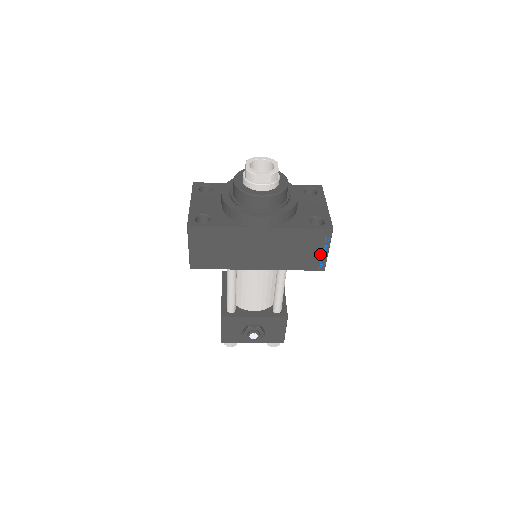
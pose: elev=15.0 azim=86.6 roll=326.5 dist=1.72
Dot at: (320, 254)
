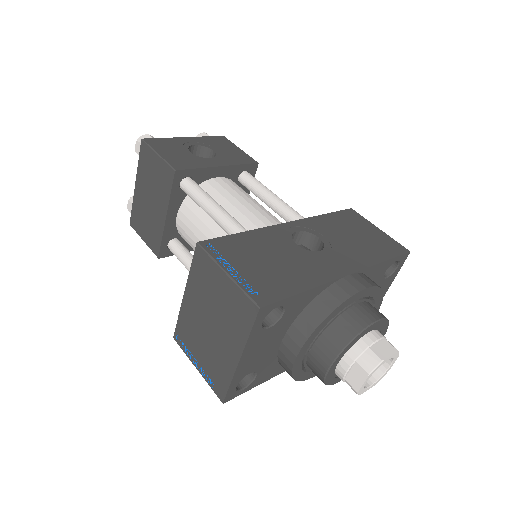
Dot at: occluded
